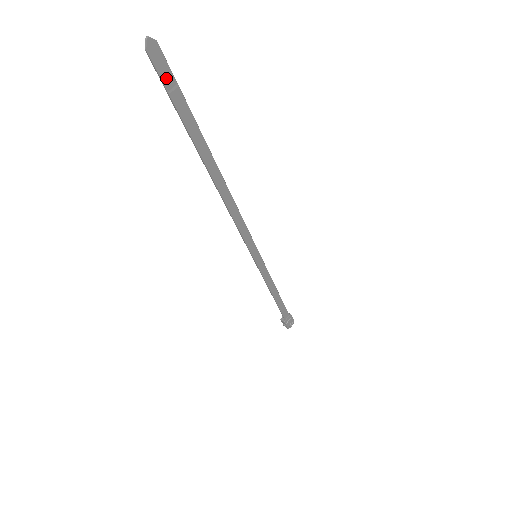
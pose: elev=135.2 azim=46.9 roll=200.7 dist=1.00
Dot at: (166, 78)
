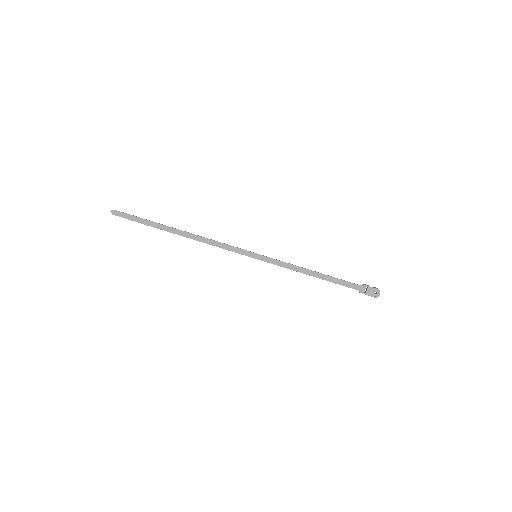
Dot at: (125, 216)
